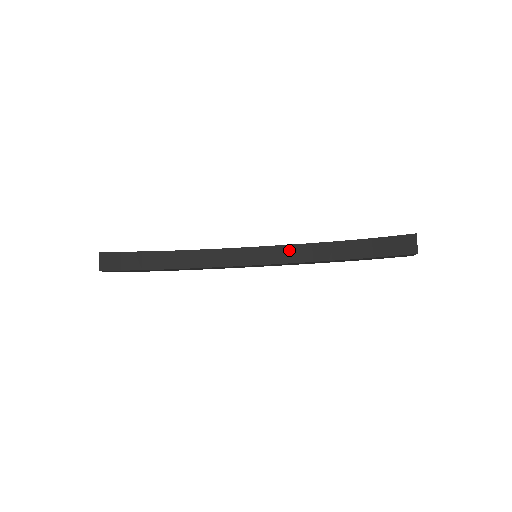
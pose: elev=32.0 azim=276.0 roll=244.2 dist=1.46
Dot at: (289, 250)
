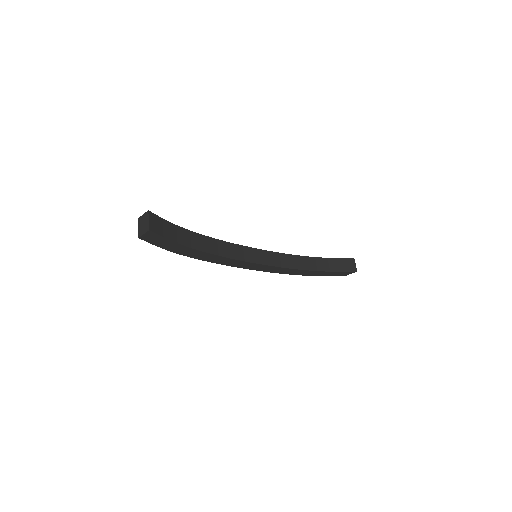
Dot at: (277, 256)
